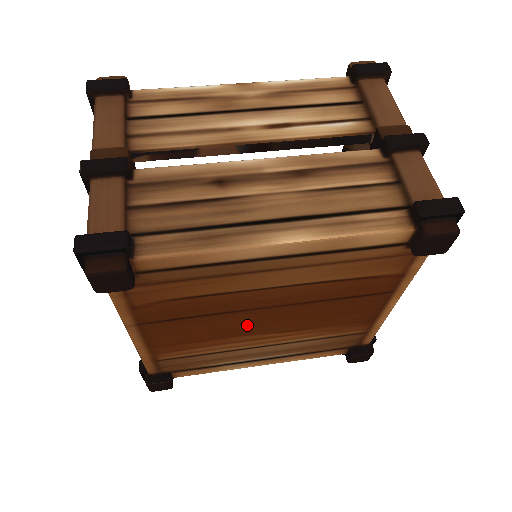
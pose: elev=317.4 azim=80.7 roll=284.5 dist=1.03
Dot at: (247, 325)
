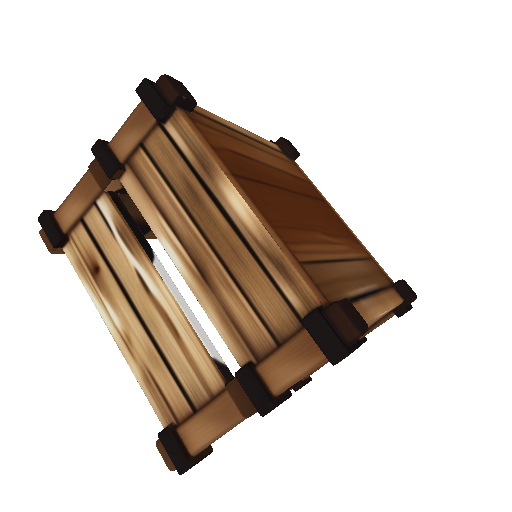
Dot at: (300, 213)
